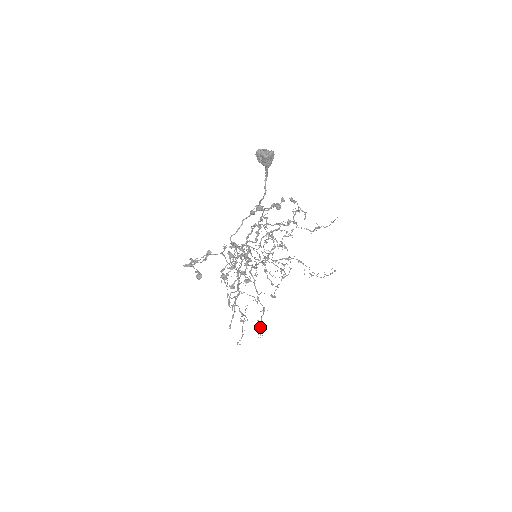
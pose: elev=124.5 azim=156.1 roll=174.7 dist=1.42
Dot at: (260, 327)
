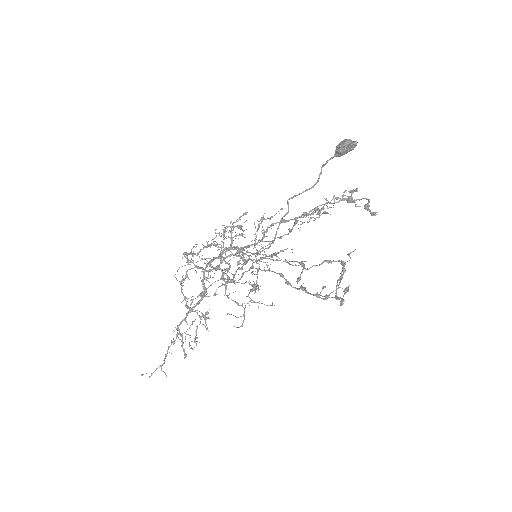
Dot at: (195, 337)
